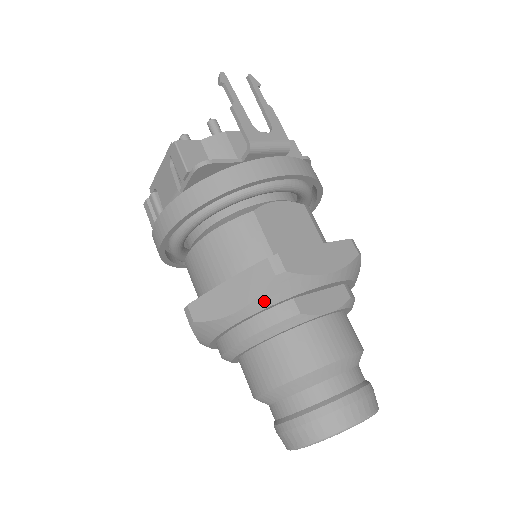
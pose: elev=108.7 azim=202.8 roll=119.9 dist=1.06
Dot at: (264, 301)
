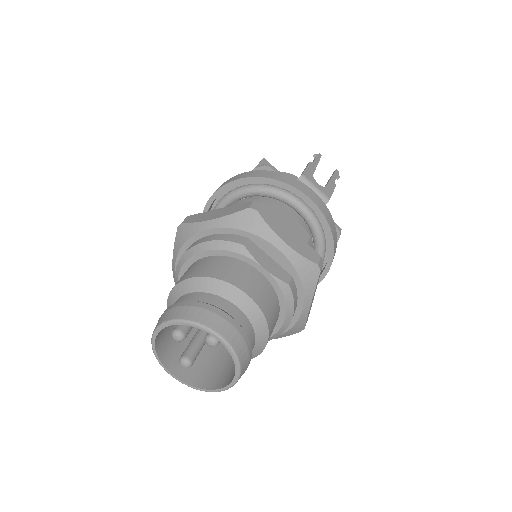
Dot at: (229, 221)
